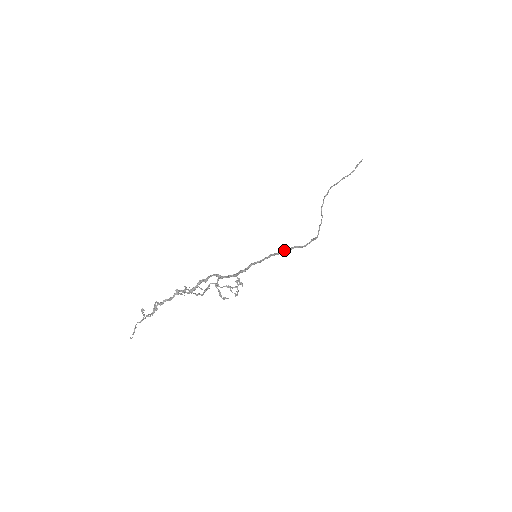
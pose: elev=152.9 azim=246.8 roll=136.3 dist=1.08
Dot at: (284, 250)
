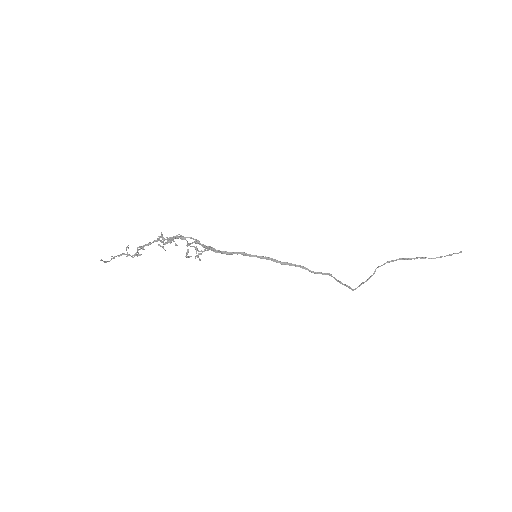
Dot at: (286, 262)
